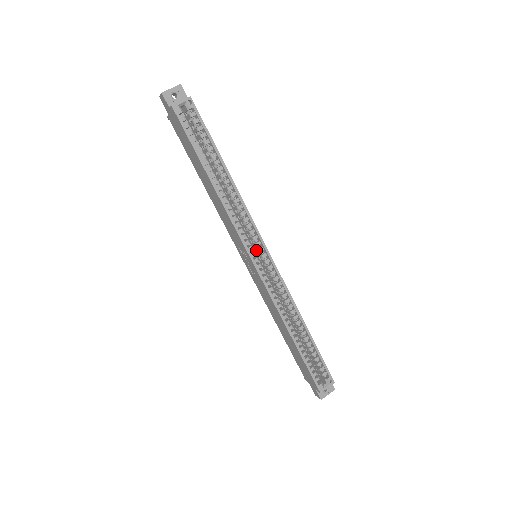
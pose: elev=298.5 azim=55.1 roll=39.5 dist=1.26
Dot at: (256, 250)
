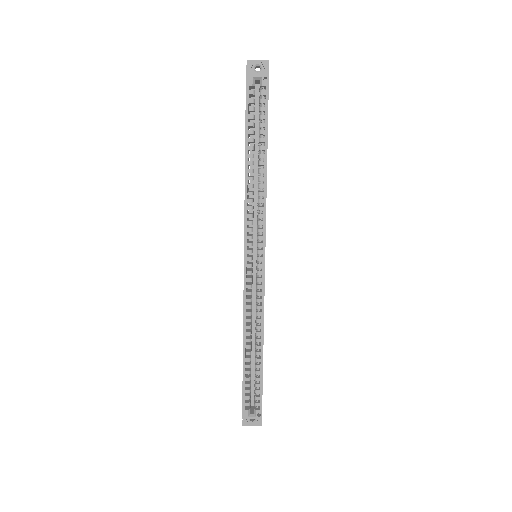
Dot at: (257, 250)
